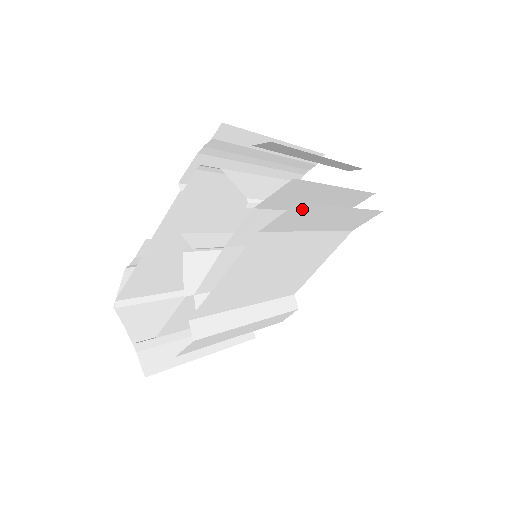
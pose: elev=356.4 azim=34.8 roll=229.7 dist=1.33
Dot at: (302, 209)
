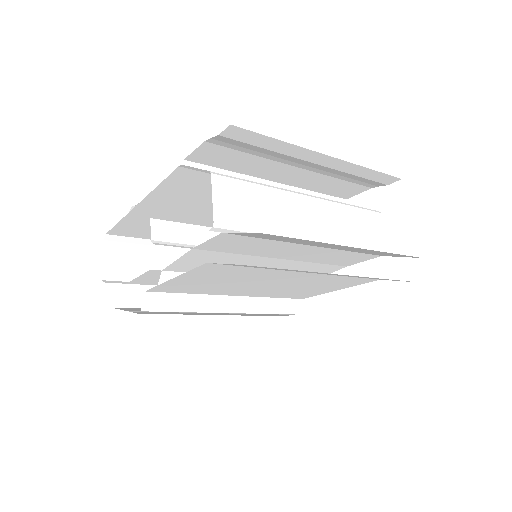
Dot at: occluded
